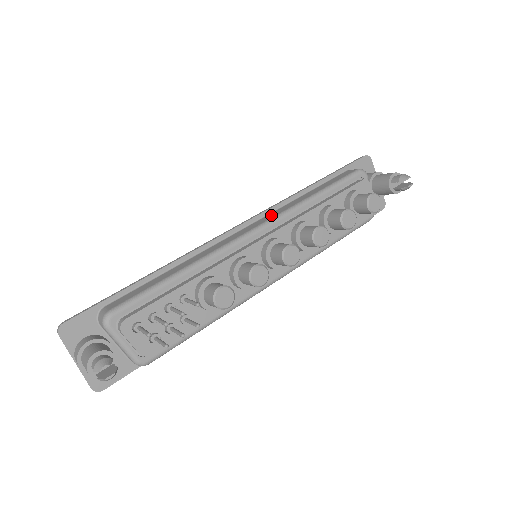
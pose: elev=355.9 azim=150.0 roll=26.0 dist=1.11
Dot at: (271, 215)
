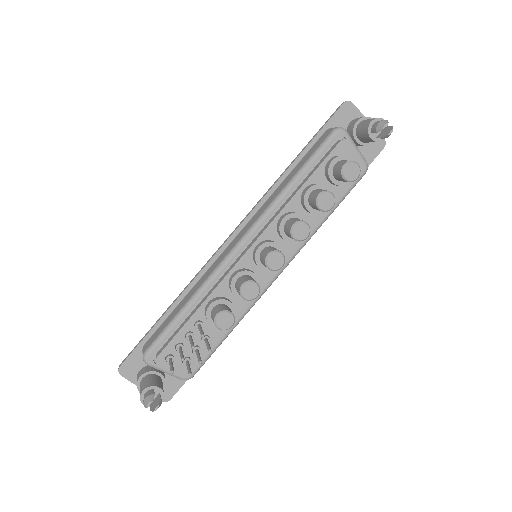
Dot at: (256, 216)
